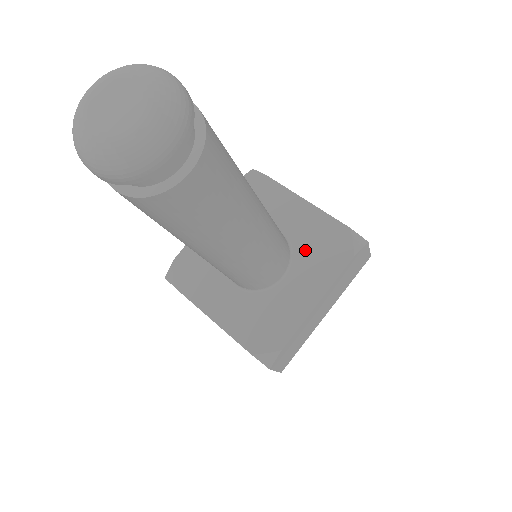
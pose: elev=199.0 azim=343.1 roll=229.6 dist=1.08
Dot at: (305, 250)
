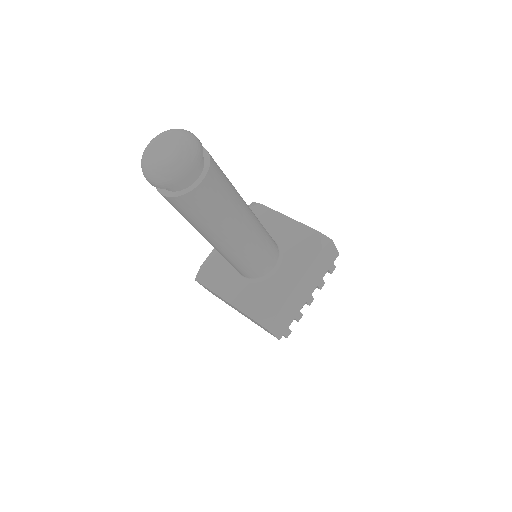
Dot at: (289, 249)
